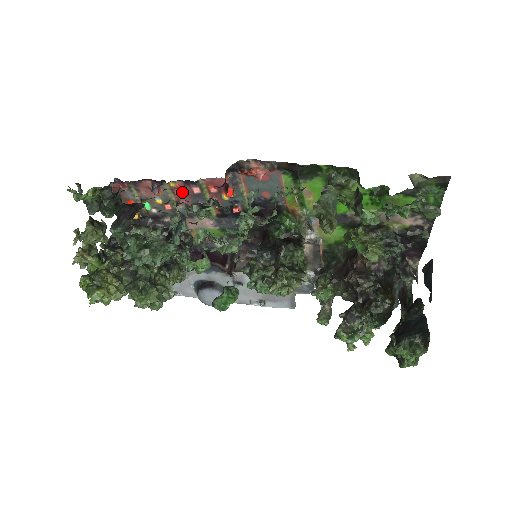
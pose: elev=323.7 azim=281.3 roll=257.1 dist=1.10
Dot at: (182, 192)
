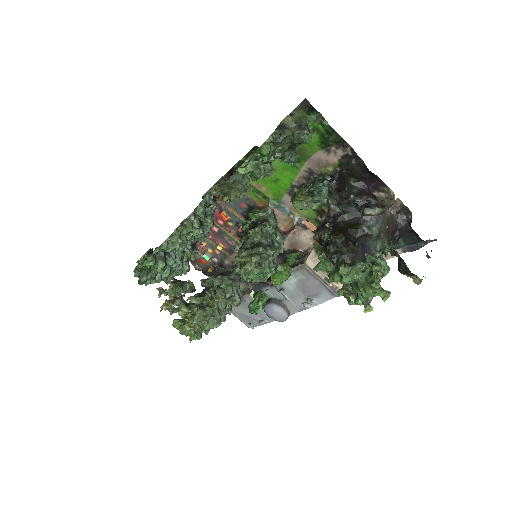
Dot at: (212, 236)
